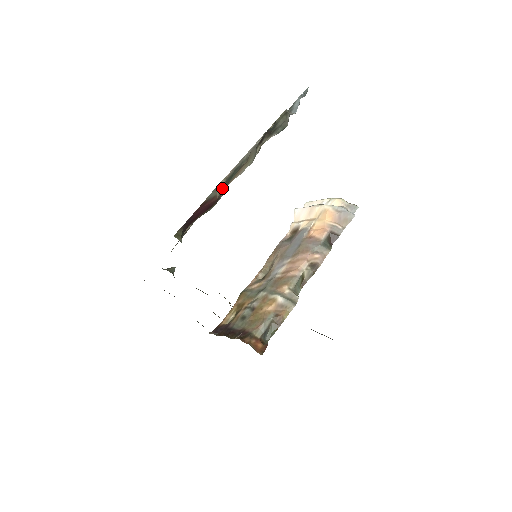
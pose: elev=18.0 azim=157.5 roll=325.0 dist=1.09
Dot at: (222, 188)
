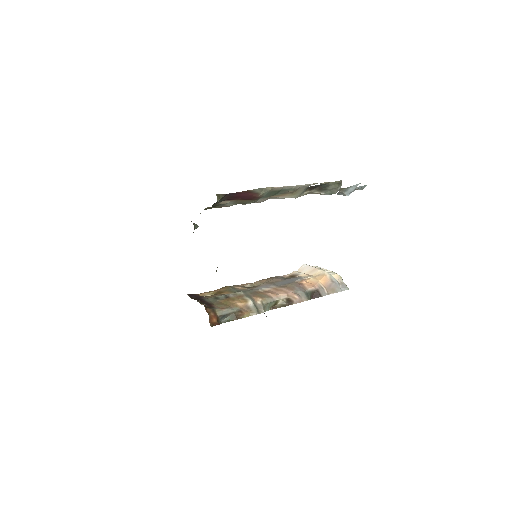
Dot at: (266, 192)
